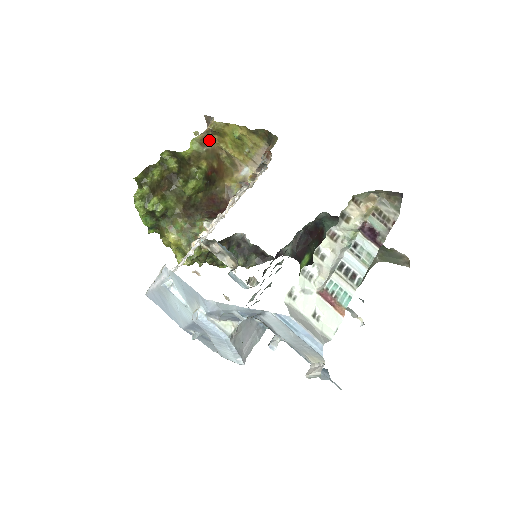
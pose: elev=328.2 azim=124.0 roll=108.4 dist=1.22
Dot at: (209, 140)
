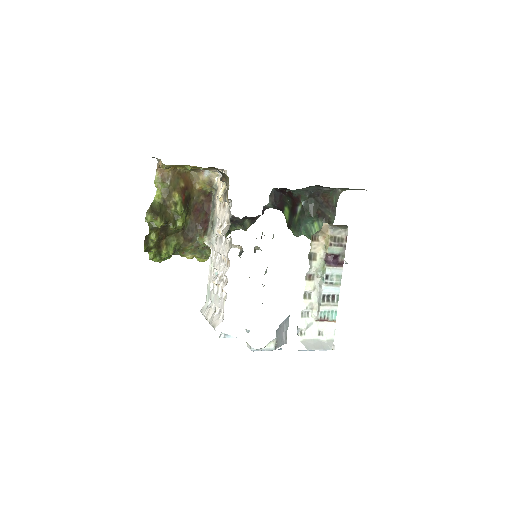
Dot at: (166, 172)
